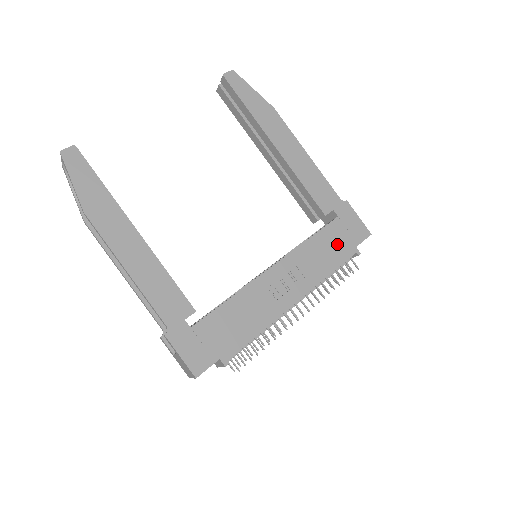
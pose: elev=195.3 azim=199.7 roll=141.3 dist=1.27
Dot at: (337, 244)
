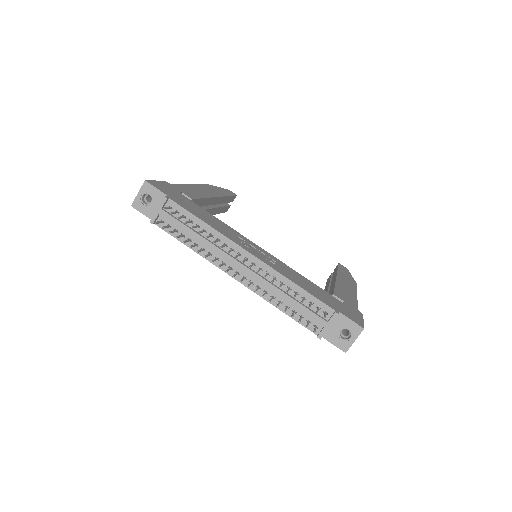
Dot at: (324, 297)
